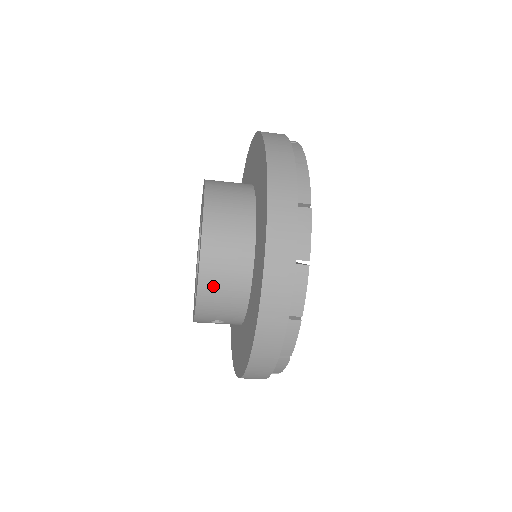
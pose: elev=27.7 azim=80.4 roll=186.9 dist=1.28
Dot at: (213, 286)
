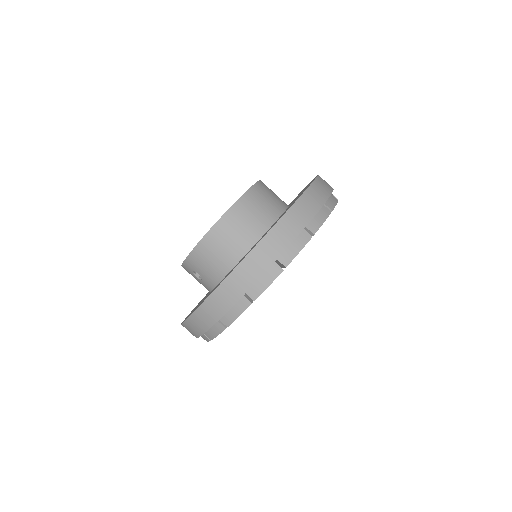
Dot at: (213, 244)
